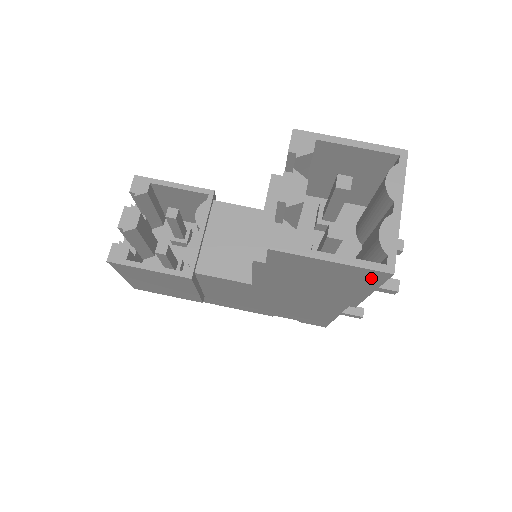
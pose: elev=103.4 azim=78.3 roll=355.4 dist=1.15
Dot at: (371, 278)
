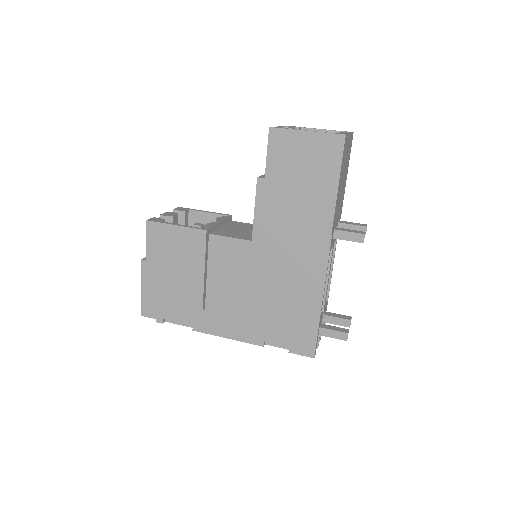
Dot at: (334, 151)
